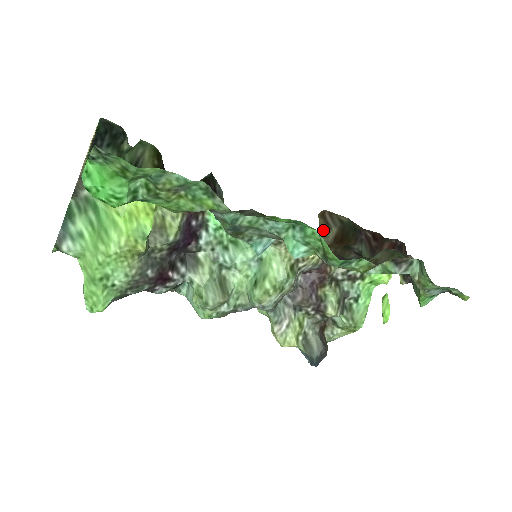
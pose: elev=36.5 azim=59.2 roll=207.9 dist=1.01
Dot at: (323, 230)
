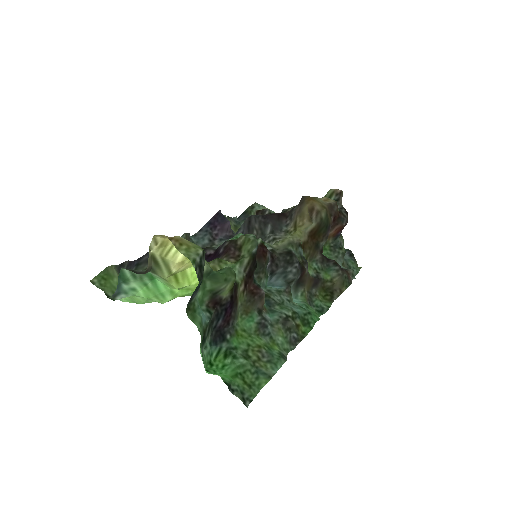
Dot at: (305, 217)
